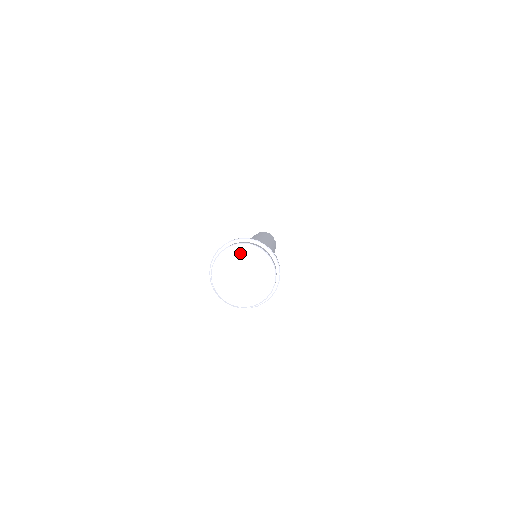
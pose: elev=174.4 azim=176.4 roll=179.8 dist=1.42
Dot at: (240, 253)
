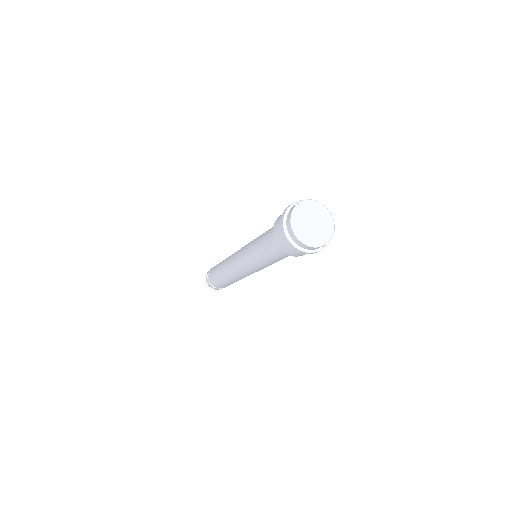
Dot at: (314, 207)
